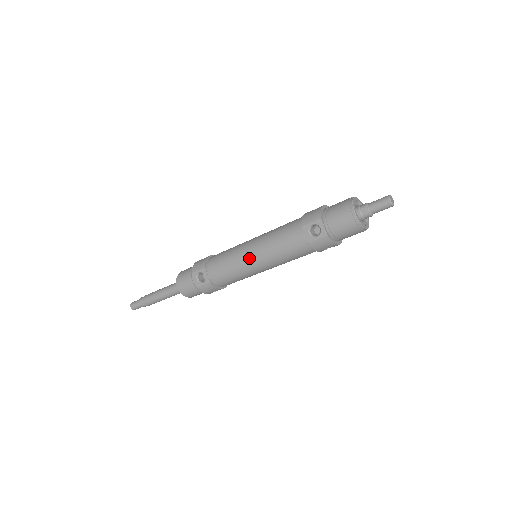
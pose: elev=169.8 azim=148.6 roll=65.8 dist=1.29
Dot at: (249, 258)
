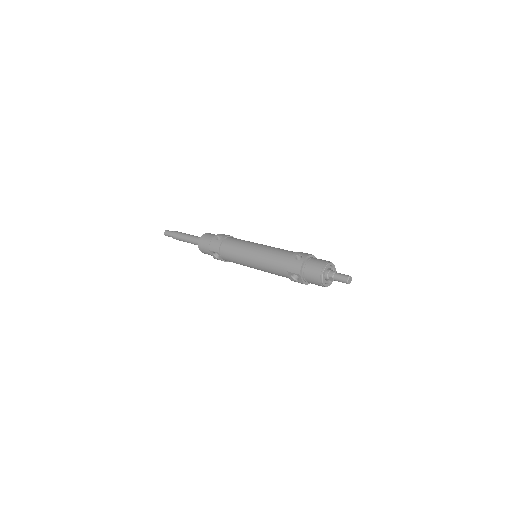
Dot at: (250, 265)
